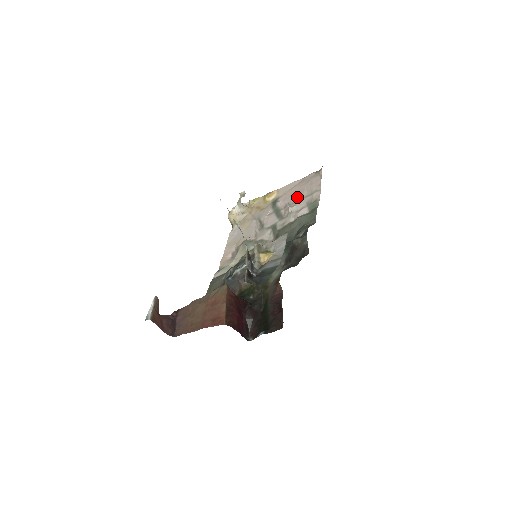
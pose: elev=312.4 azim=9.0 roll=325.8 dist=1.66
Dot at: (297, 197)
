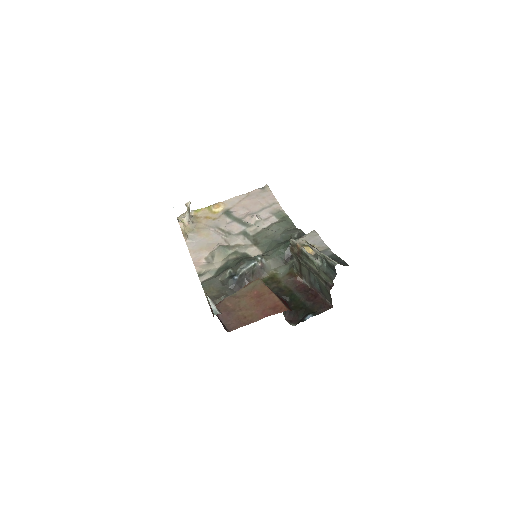
Dot at: (254, 208)
